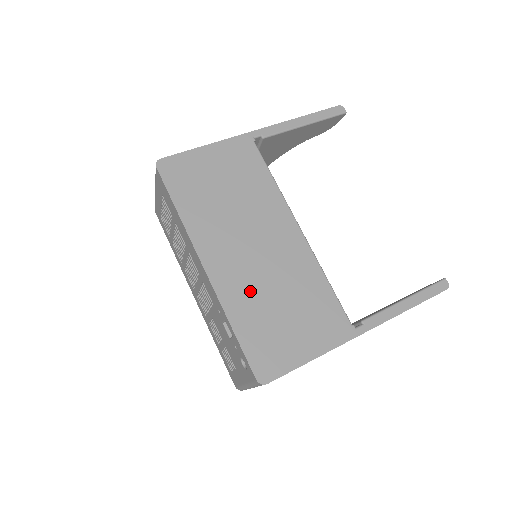
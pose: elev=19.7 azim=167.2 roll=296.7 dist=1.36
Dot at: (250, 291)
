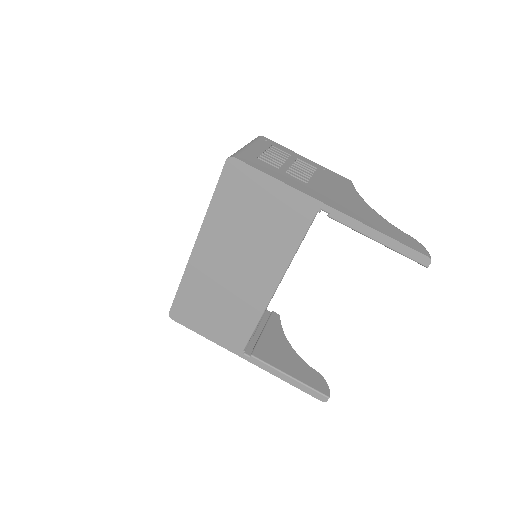
Dot at: (207, 282)
